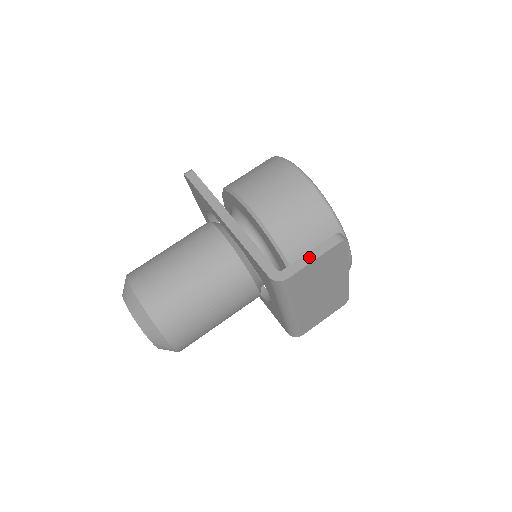
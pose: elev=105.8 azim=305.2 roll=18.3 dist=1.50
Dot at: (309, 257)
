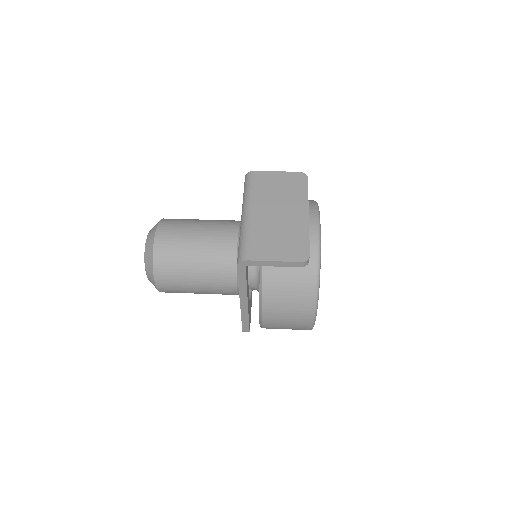
Dot at: occluded
